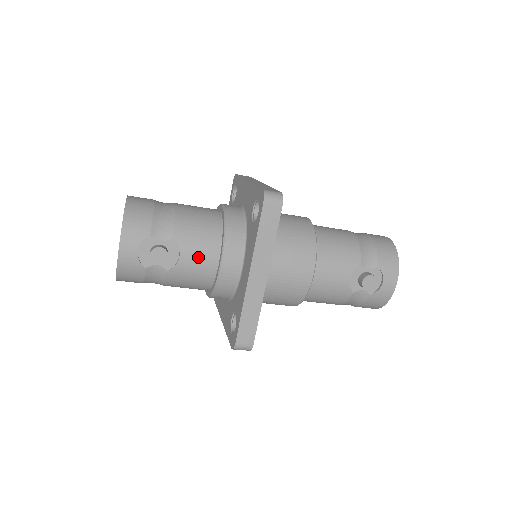
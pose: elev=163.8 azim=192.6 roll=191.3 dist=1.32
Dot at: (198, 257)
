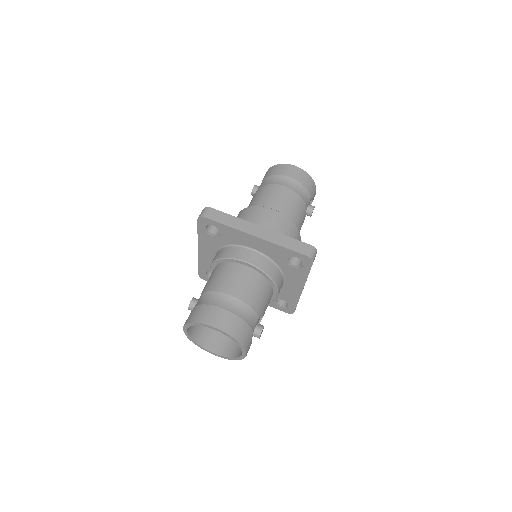
Dot at: (267, 306)
